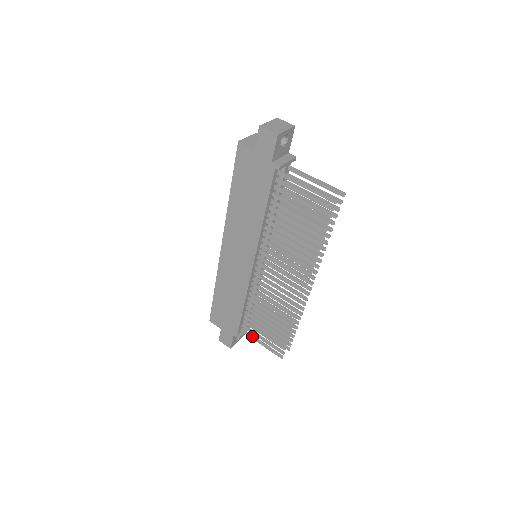
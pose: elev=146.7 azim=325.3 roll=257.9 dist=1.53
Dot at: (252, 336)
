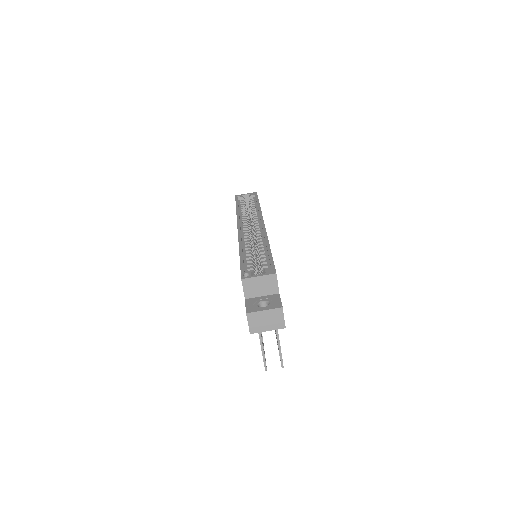
Dot at: occluded
